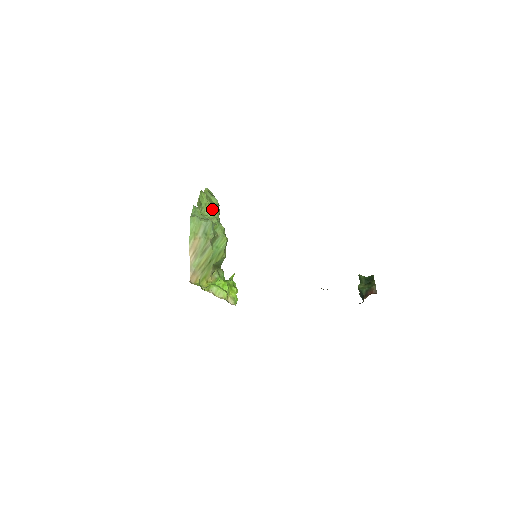
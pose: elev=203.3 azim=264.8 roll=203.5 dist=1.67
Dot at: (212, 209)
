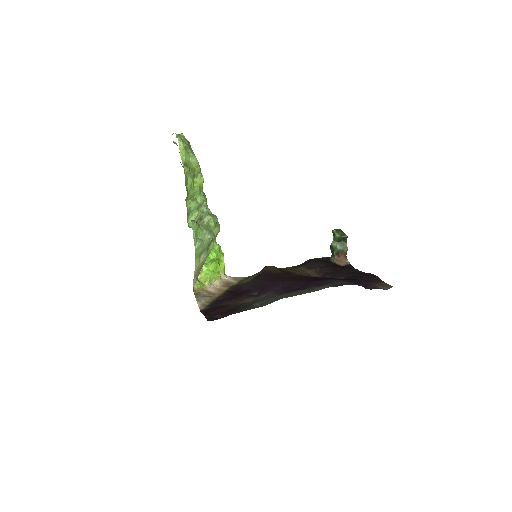
Dot at: (197, 185)
